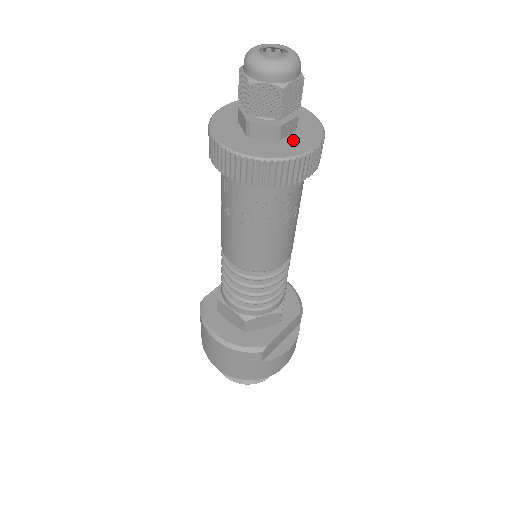
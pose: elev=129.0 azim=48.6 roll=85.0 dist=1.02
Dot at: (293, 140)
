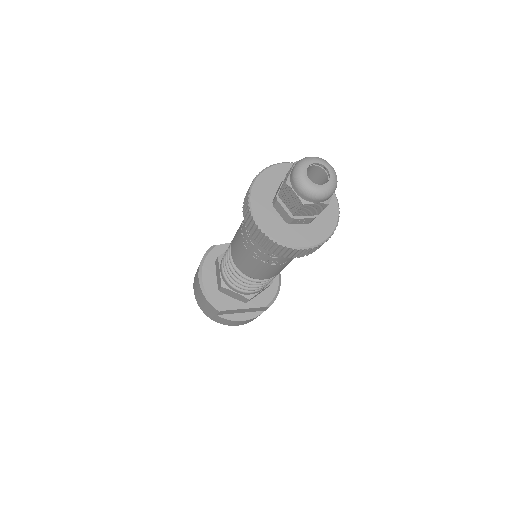
Dot at: (299, 230)
